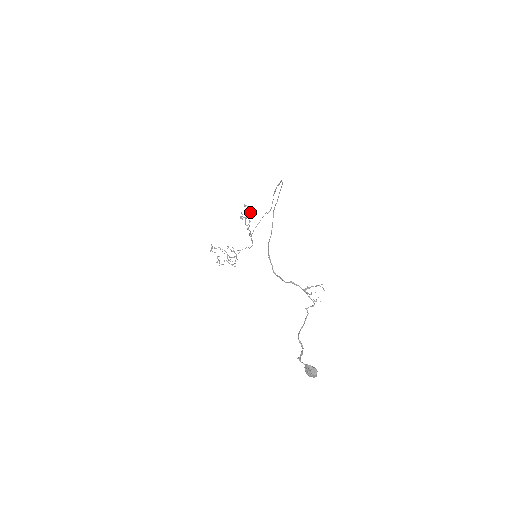
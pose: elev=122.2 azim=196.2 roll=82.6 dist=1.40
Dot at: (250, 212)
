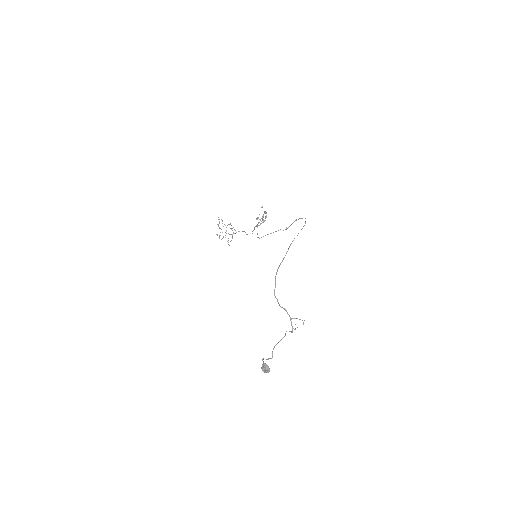
Dot at: (266, 217)
